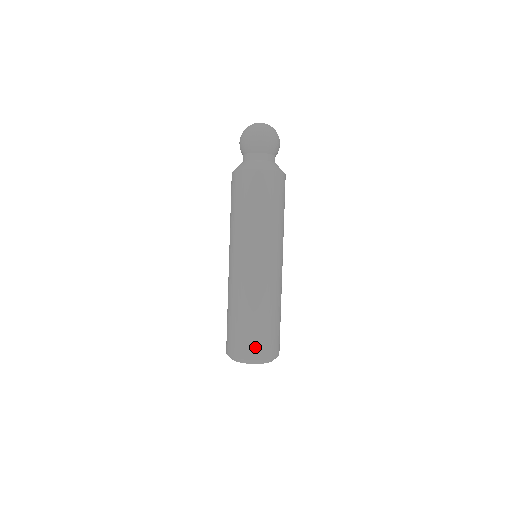
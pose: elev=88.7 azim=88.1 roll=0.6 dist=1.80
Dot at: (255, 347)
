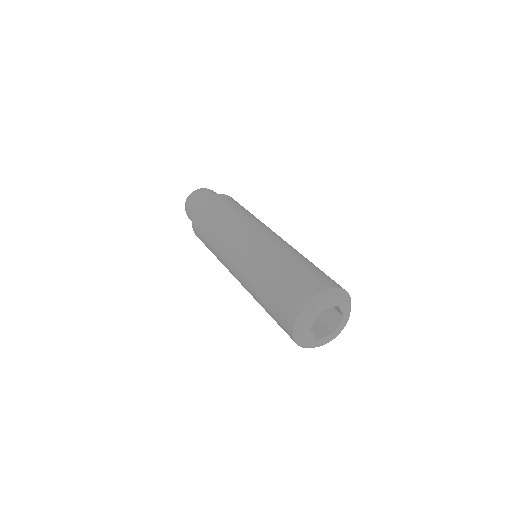
Dot at: (303, 288)
